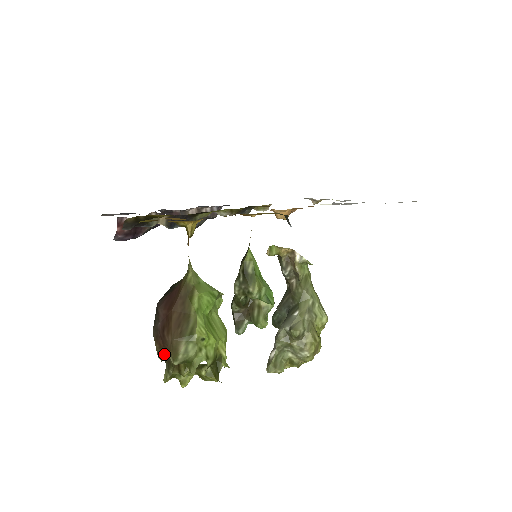
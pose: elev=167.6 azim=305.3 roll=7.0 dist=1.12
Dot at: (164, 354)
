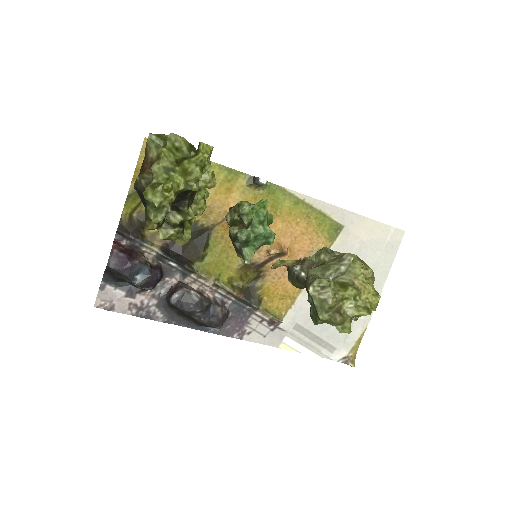
Dot at: (144, 176)
